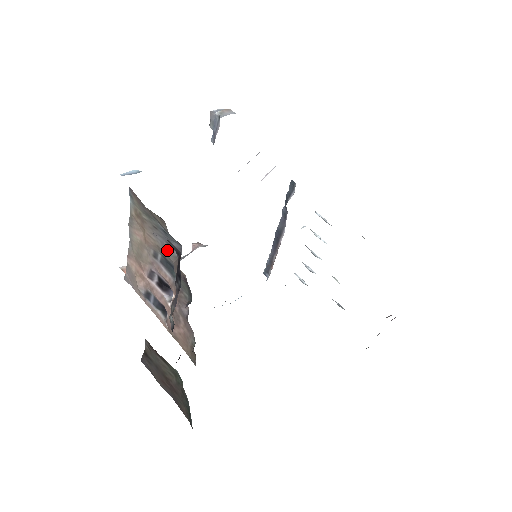
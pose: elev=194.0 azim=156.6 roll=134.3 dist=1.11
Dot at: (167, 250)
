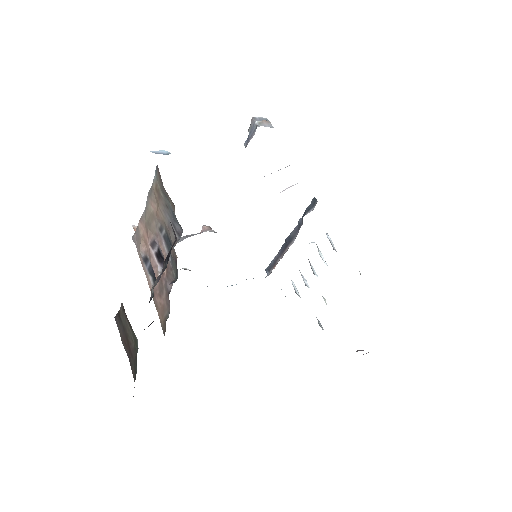
Dot at: (171, 229)
